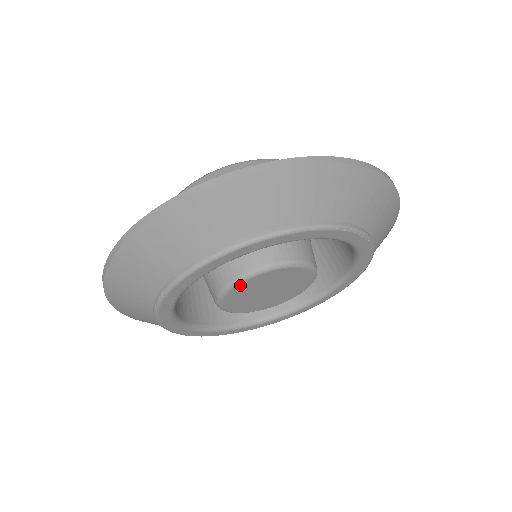
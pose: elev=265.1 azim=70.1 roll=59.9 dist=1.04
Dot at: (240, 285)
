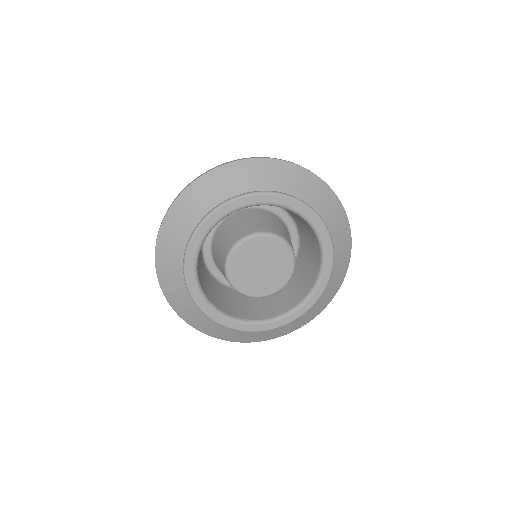
Dot at: (234, 254)
